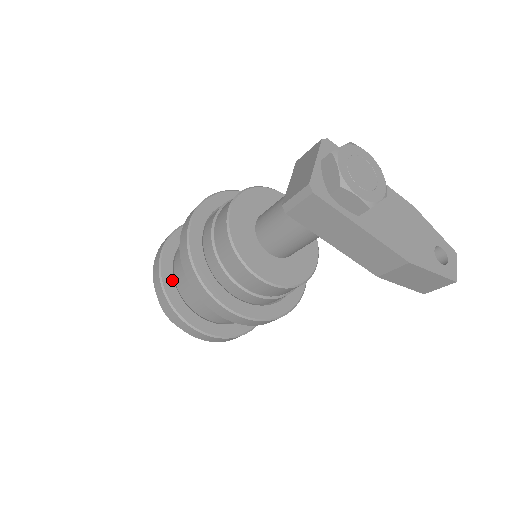
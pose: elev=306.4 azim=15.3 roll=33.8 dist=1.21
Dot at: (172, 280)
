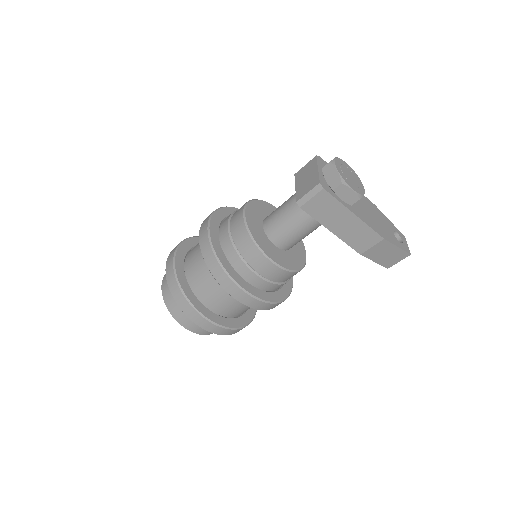
Dot at: (186, 283)
